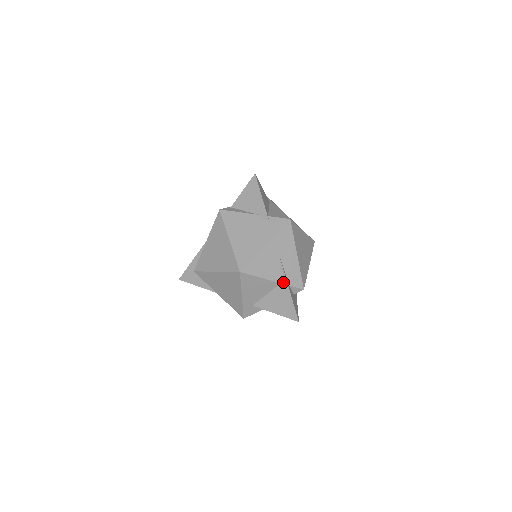
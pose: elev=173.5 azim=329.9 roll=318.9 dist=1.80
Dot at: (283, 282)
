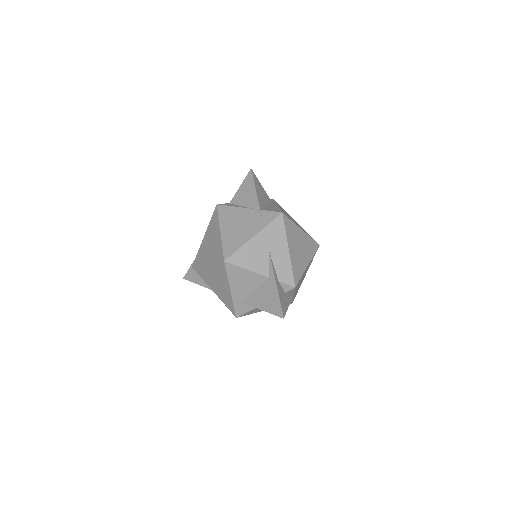
Dot at: (271, 276)
